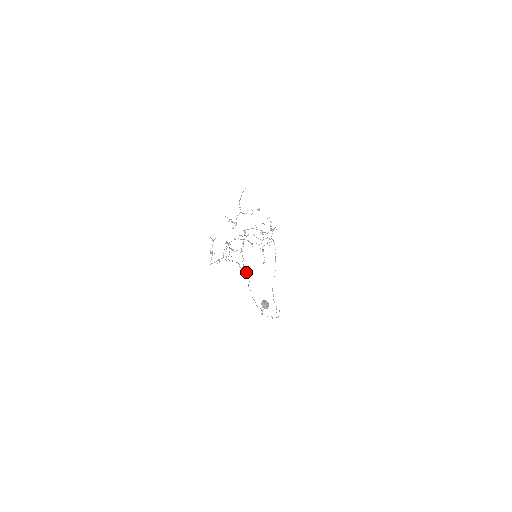
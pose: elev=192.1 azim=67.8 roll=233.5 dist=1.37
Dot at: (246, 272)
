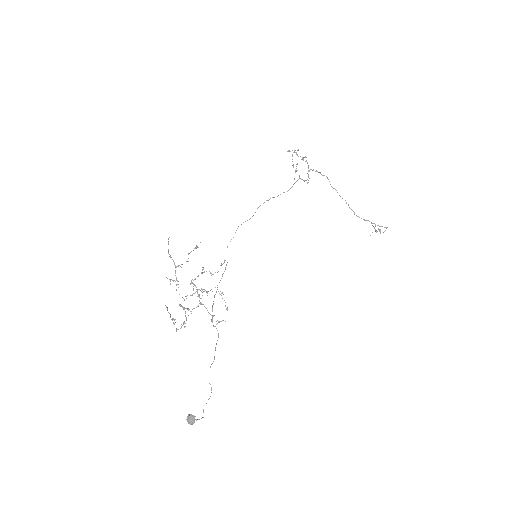
Dot at: occluded
